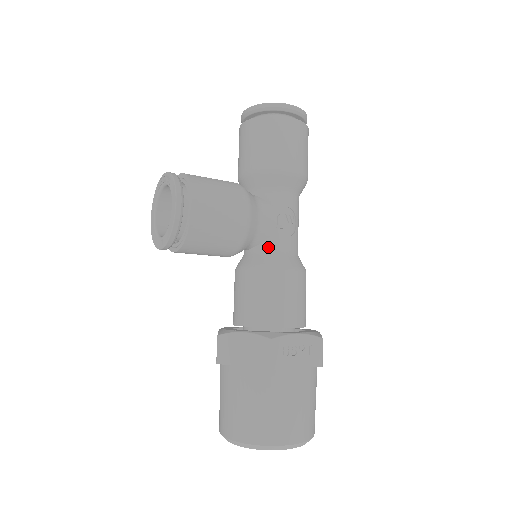
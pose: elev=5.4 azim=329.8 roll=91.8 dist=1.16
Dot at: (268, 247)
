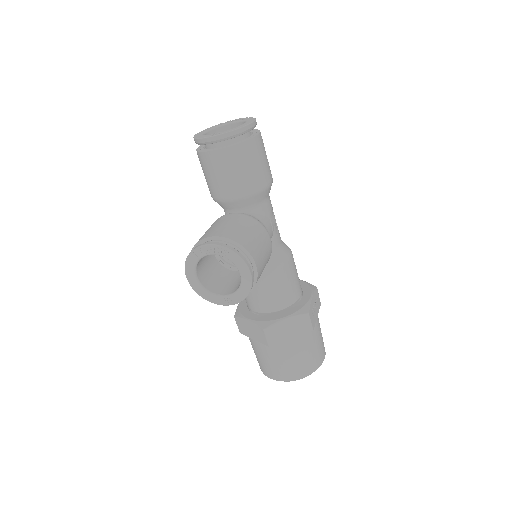
Dot at: (272, 249)
